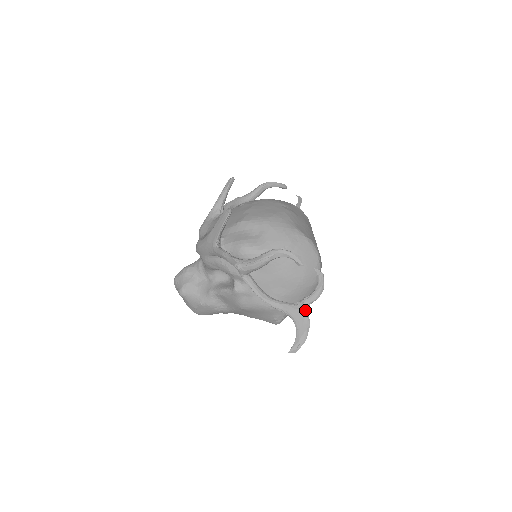
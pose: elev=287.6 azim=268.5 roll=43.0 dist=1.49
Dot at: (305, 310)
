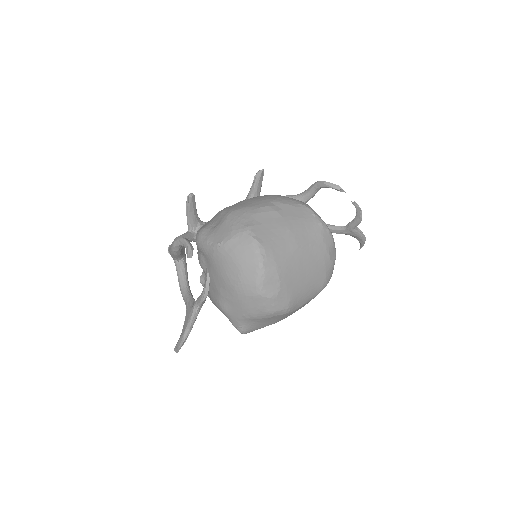
Dot at: (193, 310)
